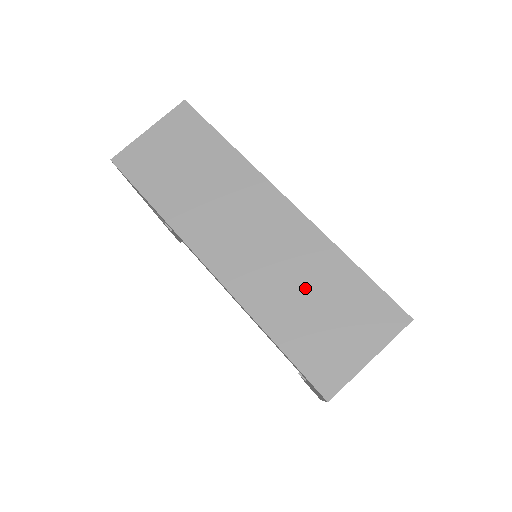
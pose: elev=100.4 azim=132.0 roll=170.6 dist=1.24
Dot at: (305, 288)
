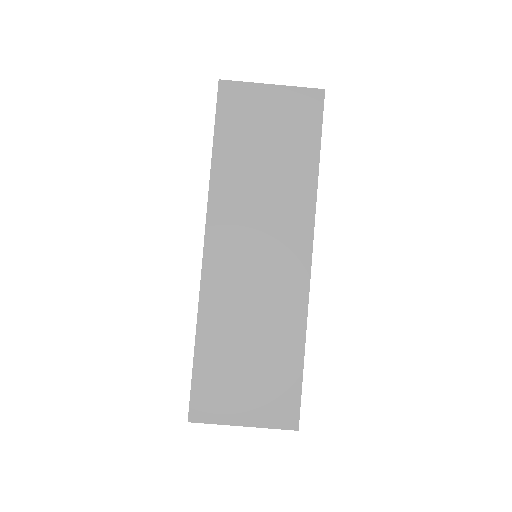
Dot at: (253, 335)
